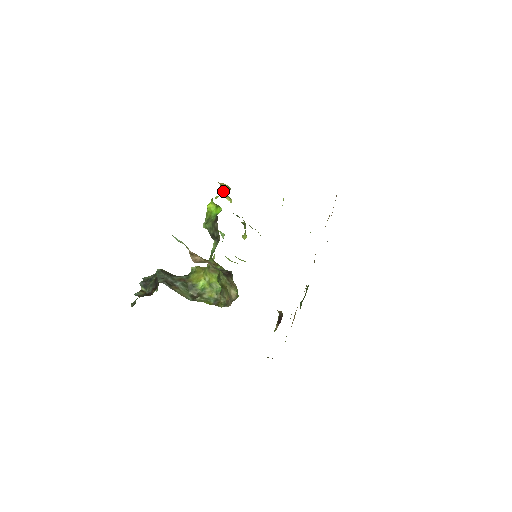
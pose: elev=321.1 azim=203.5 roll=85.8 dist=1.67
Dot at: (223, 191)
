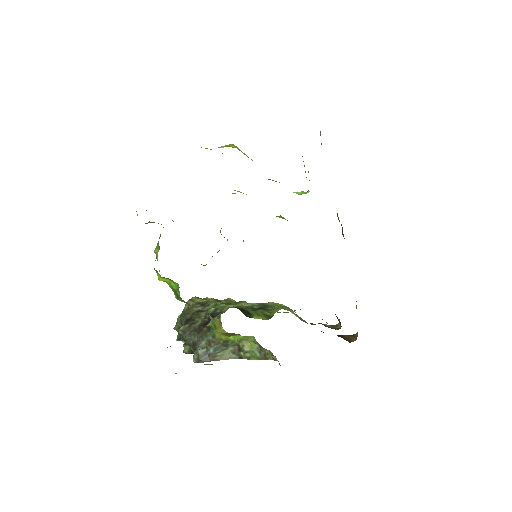
Dot at: (152, 222)
